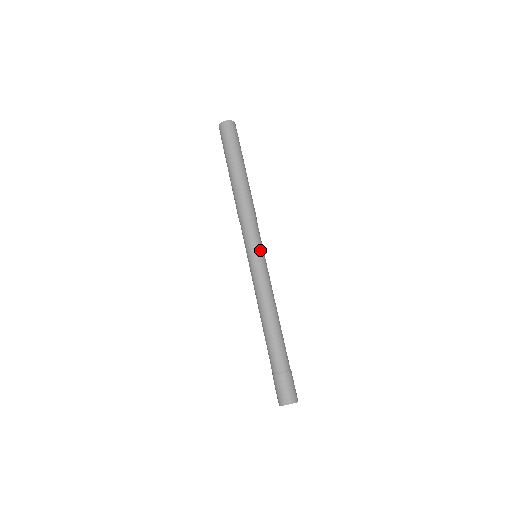
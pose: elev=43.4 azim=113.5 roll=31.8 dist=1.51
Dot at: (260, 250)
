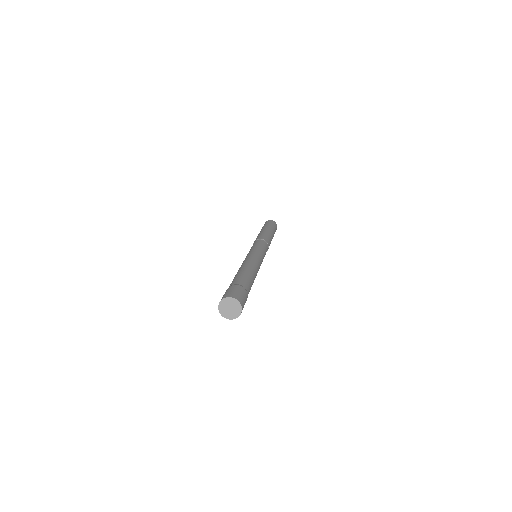
Dot at: (257, 247)
